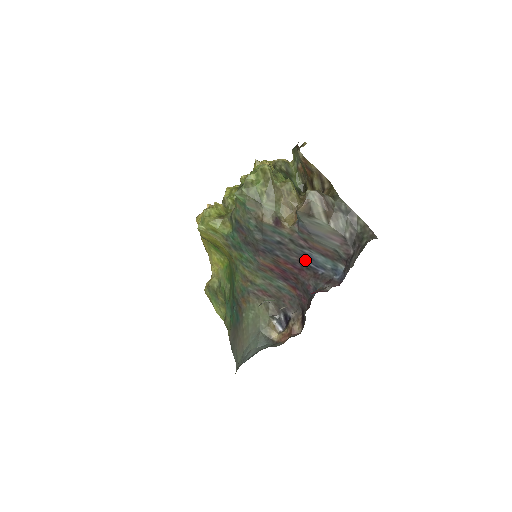
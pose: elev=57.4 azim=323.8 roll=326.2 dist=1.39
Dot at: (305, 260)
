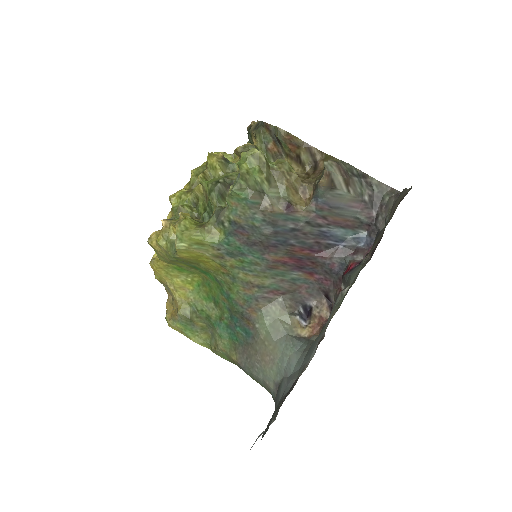
Dot at: (323, 239)
